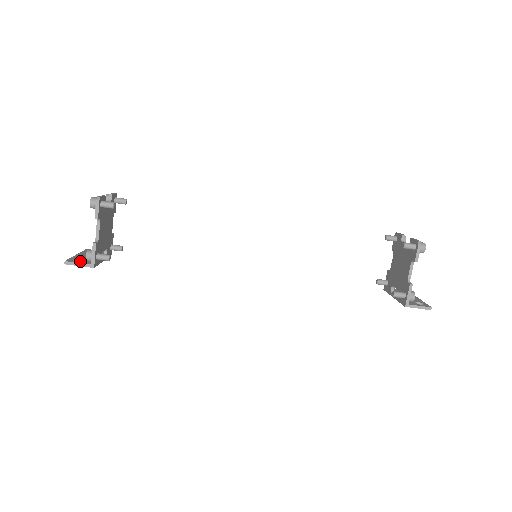
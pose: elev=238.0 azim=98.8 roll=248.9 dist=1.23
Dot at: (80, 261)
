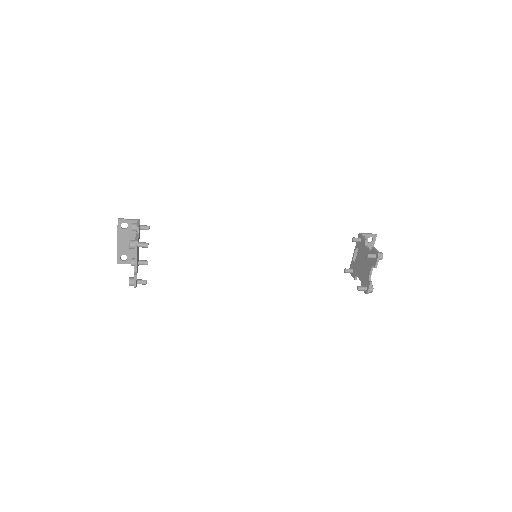
Dot at: (127, 260)
